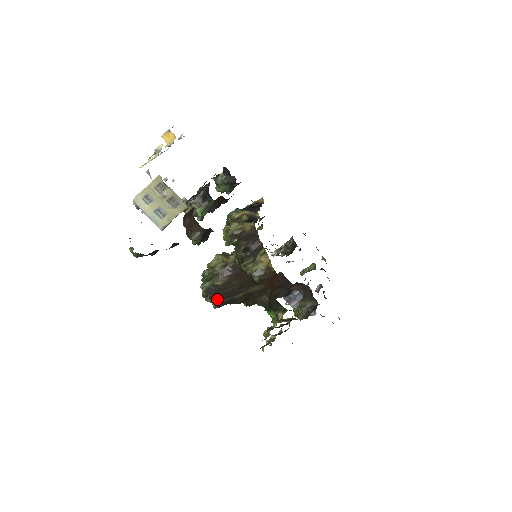
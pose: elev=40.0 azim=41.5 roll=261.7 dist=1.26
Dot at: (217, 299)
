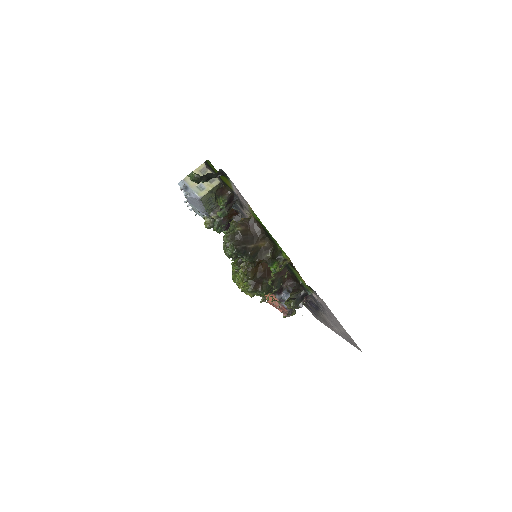
Dot at: (236, 242)
